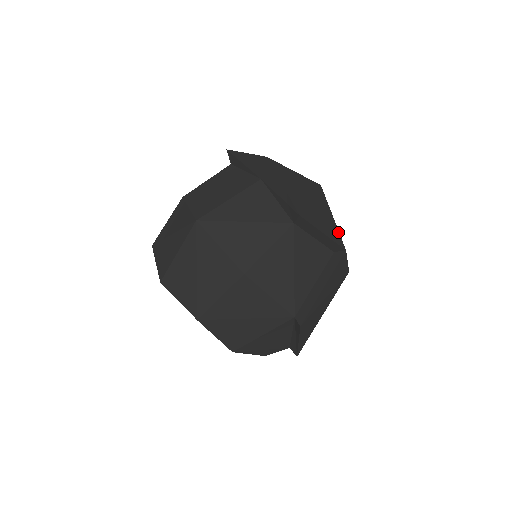
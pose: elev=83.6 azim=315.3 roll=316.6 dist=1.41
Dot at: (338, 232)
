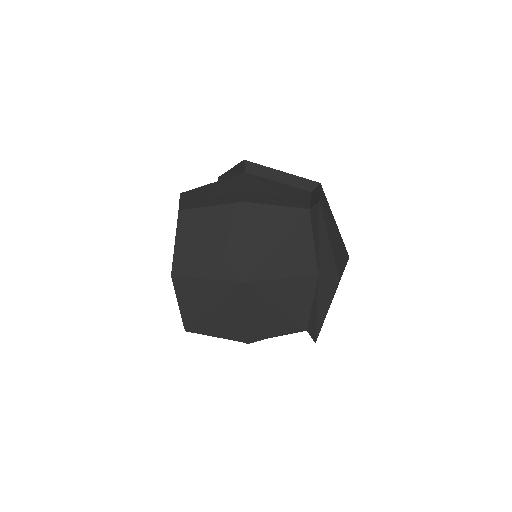
Dot at: occluded
